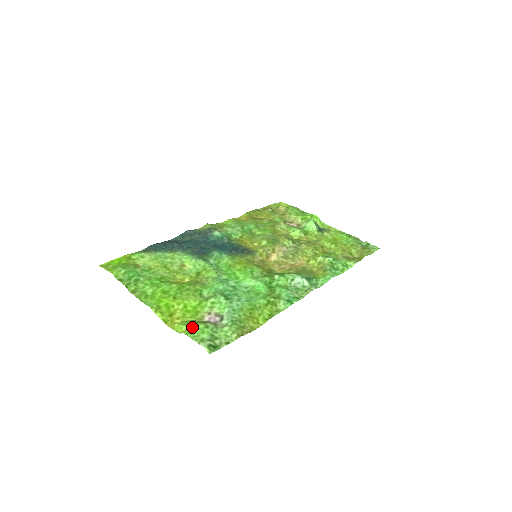
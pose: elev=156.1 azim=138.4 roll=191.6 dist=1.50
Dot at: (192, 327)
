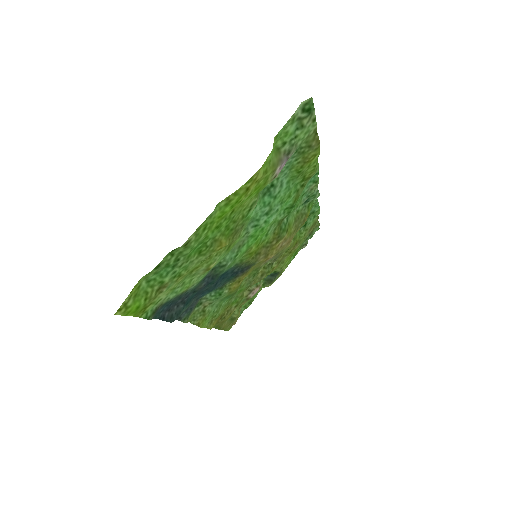
Dot at: (273, 146)
